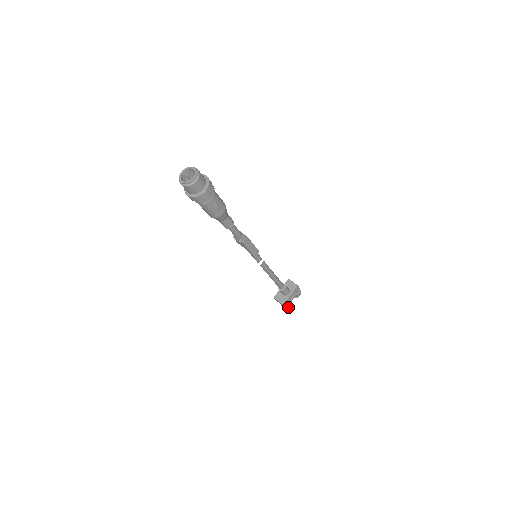
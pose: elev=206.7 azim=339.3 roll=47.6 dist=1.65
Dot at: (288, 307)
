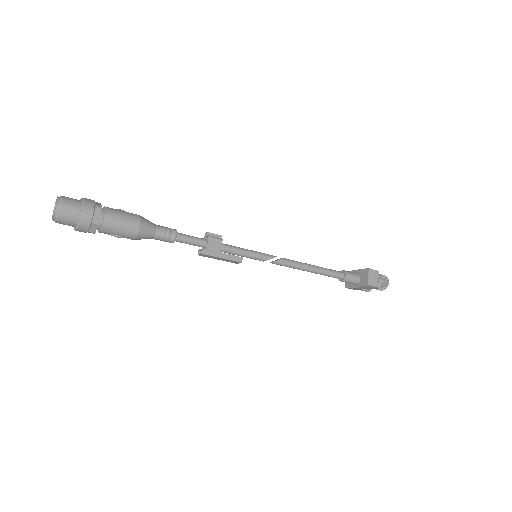
Dot at: occluded
